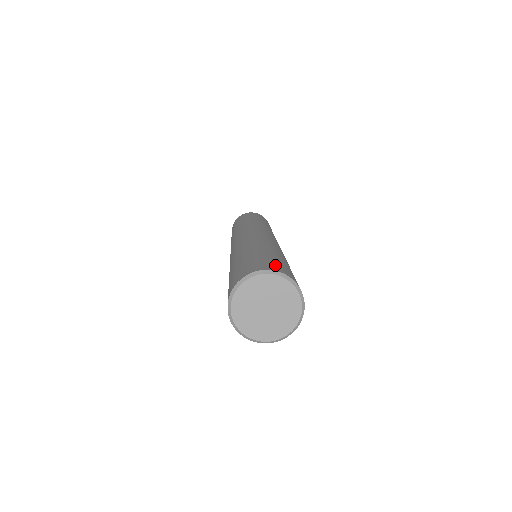
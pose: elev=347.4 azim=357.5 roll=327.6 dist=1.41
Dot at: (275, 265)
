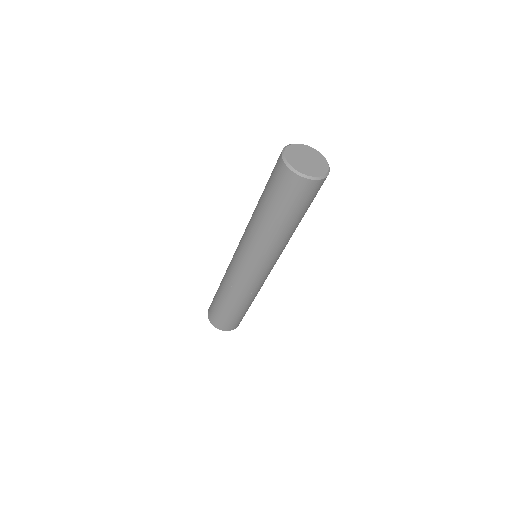
Dot at: occluded
